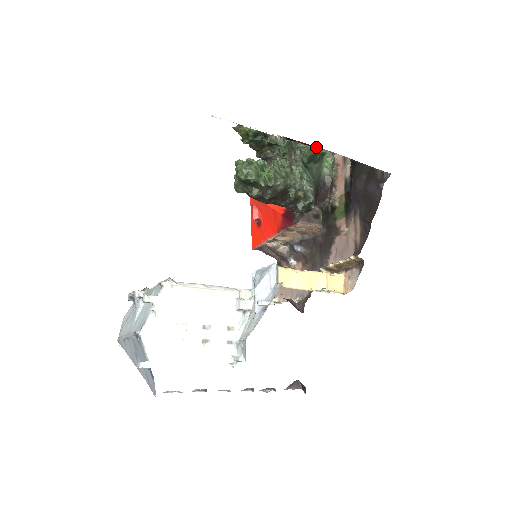
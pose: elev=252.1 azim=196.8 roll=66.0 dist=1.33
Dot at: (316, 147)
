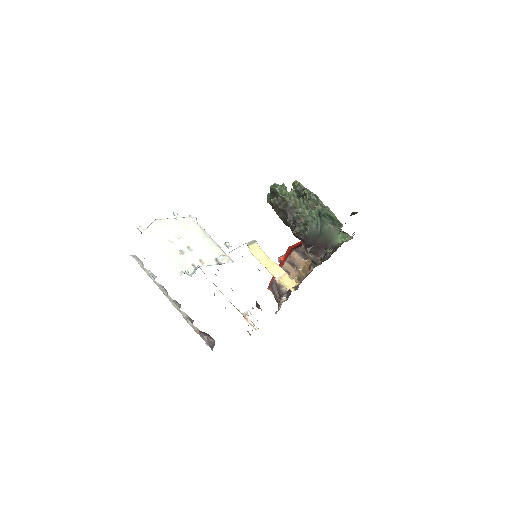
Dot at: (345, 232)
